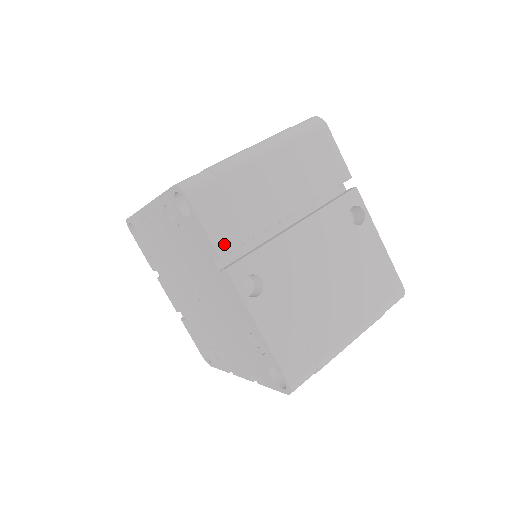
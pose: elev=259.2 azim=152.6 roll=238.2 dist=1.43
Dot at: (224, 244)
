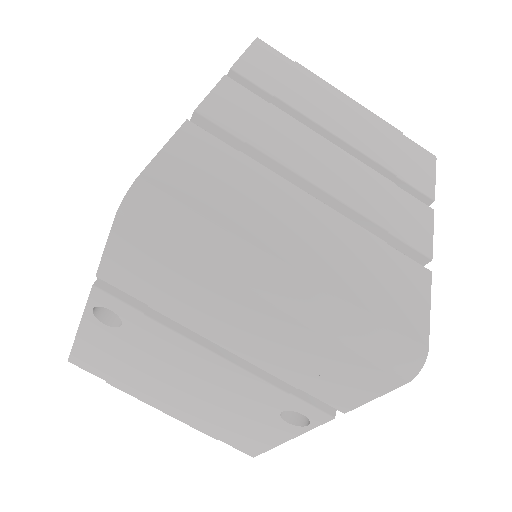
Dot at: (113, 277)
